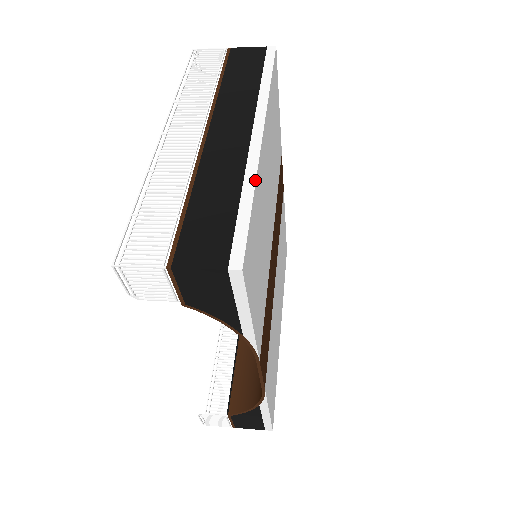
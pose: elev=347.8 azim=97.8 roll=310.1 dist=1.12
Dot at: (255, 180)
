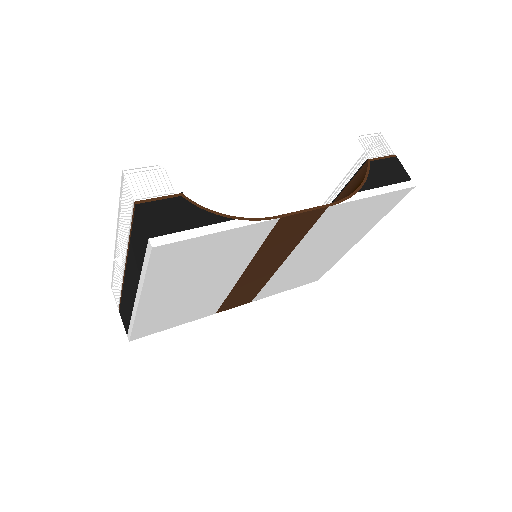
Dot at: (134, 322)
